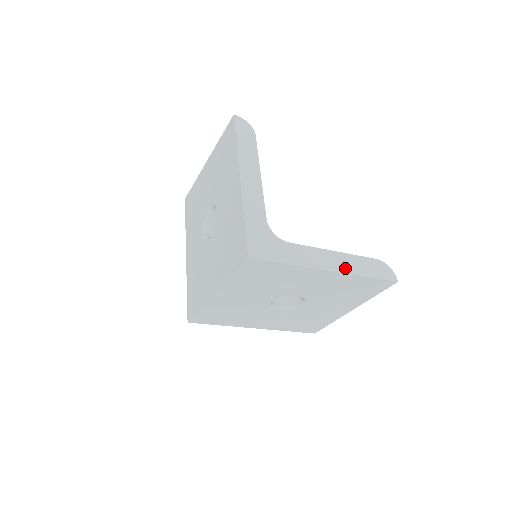
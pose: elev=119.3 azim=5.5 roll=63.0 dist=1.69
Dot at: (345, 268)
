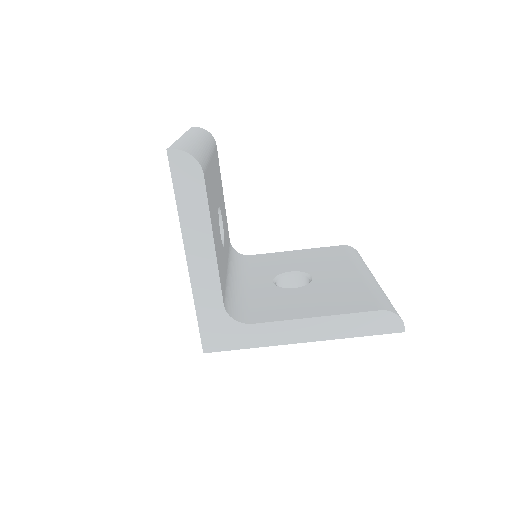
Dot at: (326, 334)
